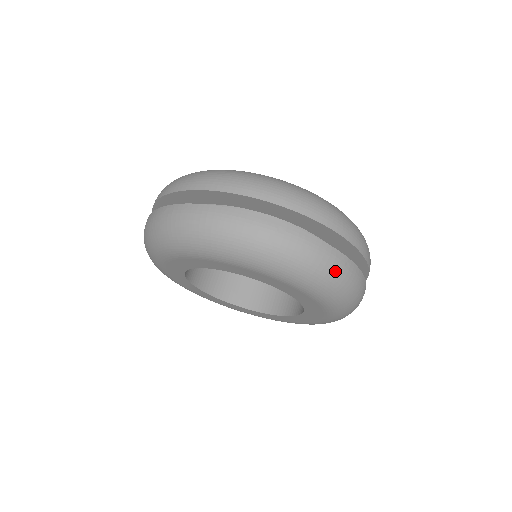
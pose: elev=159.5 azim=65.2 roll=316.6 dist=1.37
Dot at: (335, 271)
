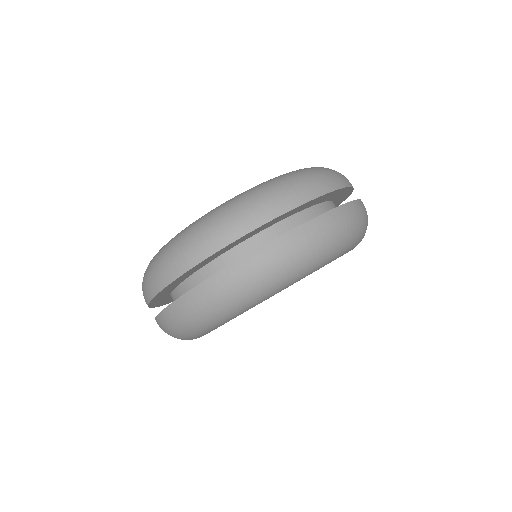
Dot at: (366, 216)
